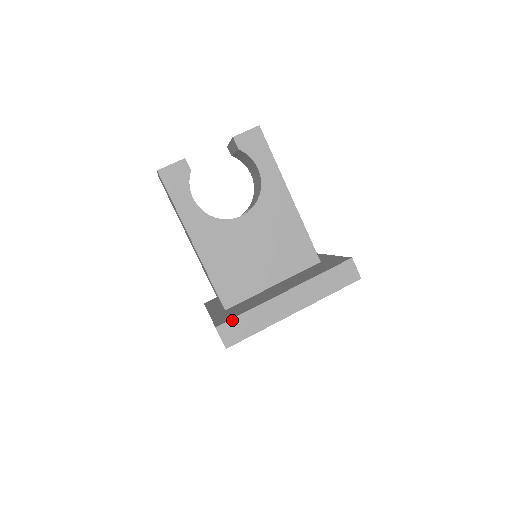
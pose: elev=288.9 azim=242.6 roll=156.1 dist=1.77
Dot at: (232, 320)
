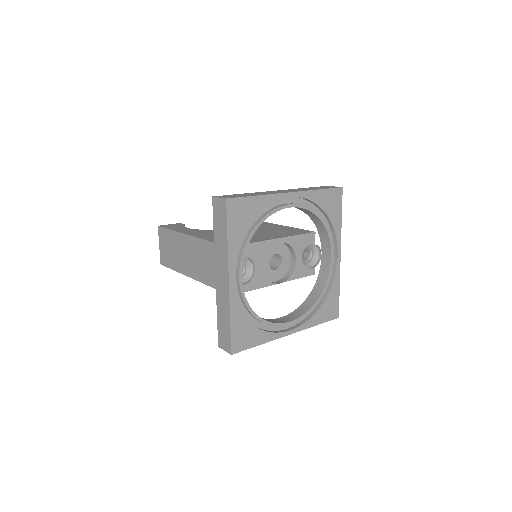
Dot at: (228, 195)
